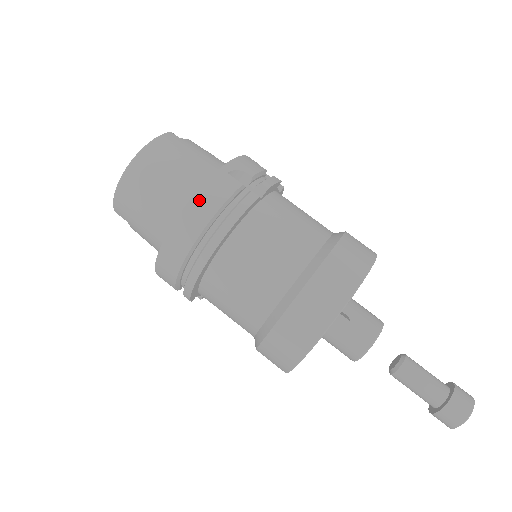
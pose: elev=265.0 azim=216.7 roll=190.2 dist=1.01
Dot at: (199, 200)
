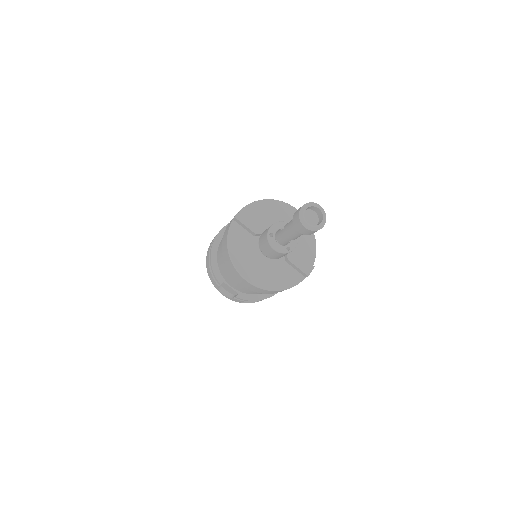
Dot at: occluded
